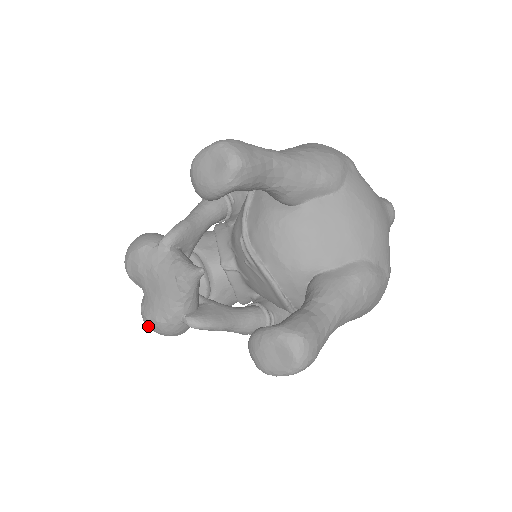
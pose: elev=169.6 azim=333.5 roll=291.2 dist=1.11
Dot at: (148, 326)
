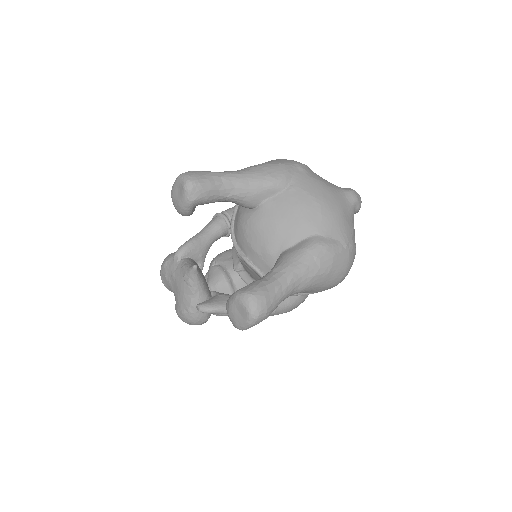
Dot at: (181, 319)
